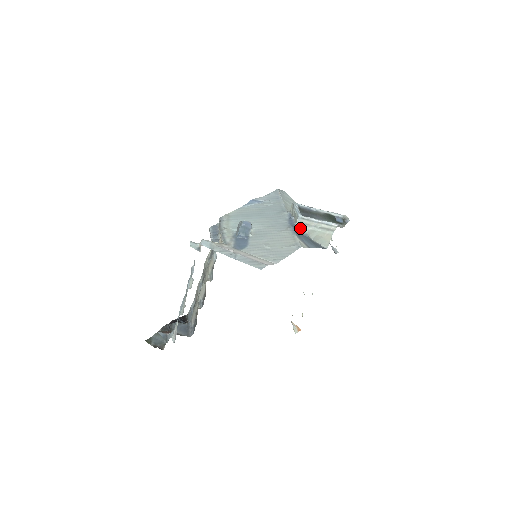
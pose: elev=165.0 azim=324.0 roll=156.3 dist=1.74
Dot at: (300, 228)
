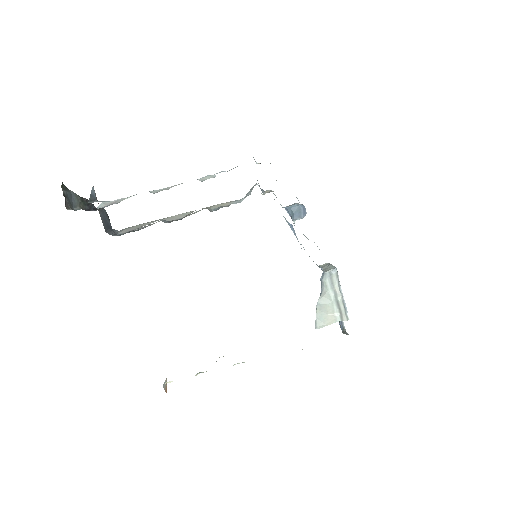
Dot at: (324, 279)
